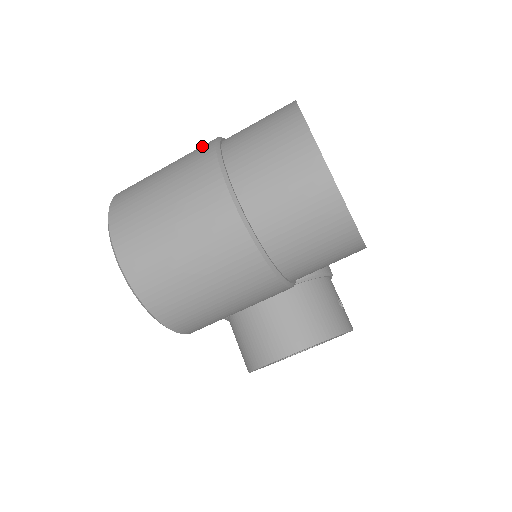
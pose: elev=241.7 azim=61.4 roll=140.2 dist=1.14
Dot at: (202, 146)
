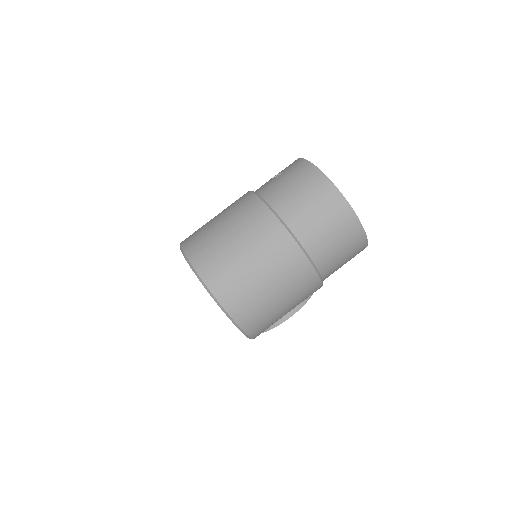
Dot at: (252, 208)
